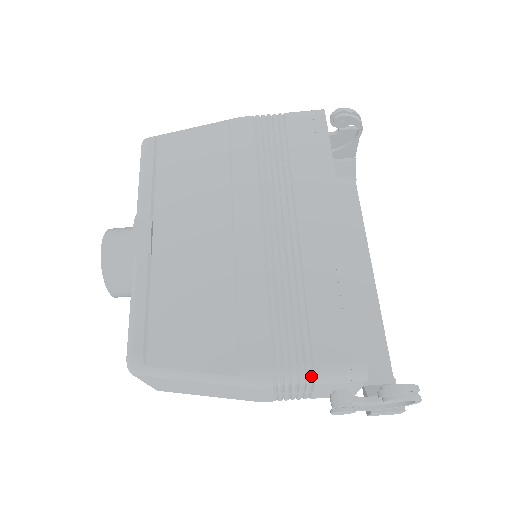
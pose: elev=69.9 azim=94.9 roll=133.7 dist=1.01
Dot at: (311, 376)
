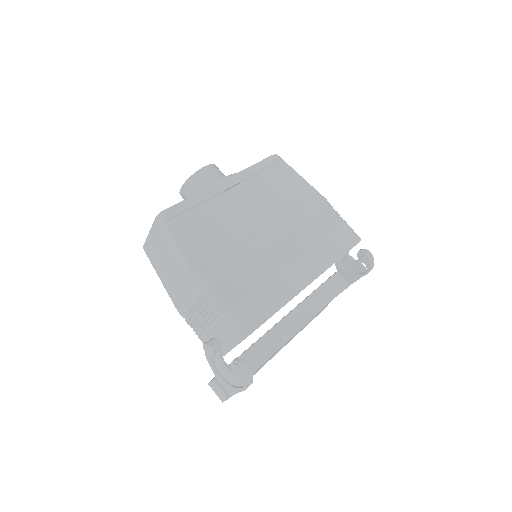
Dot at: (221, 311)
